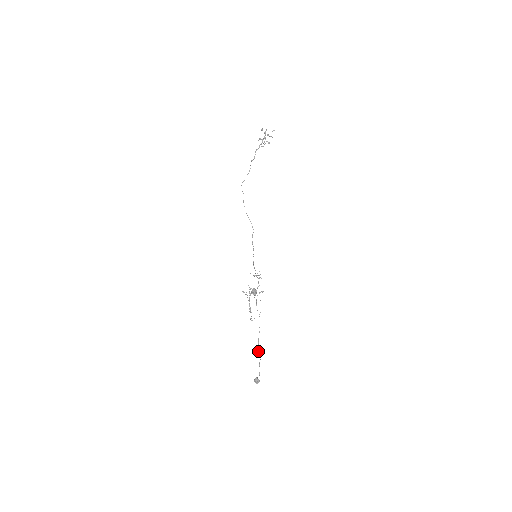
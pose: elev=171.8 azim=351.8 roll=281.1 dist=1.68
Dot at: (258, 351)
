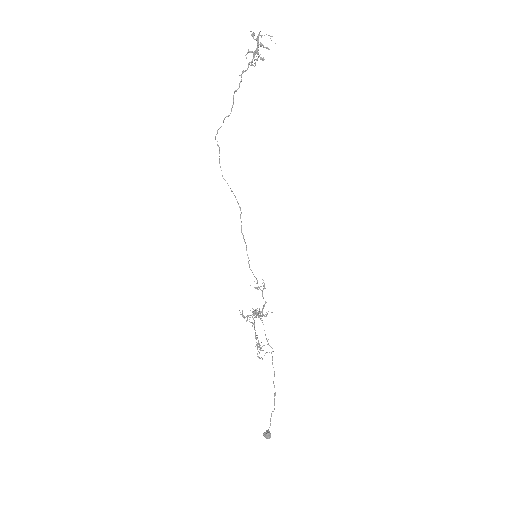
Dot at: (274, 402)
